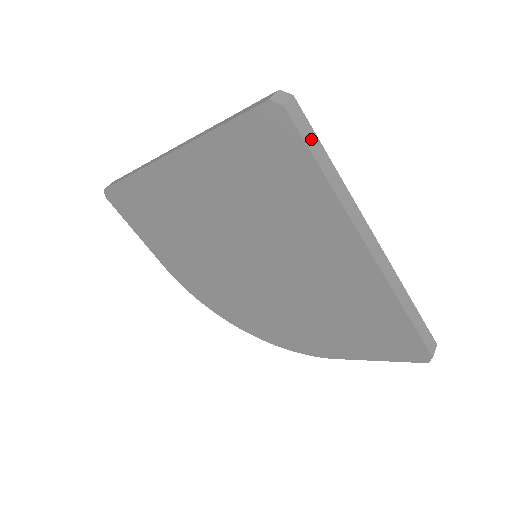
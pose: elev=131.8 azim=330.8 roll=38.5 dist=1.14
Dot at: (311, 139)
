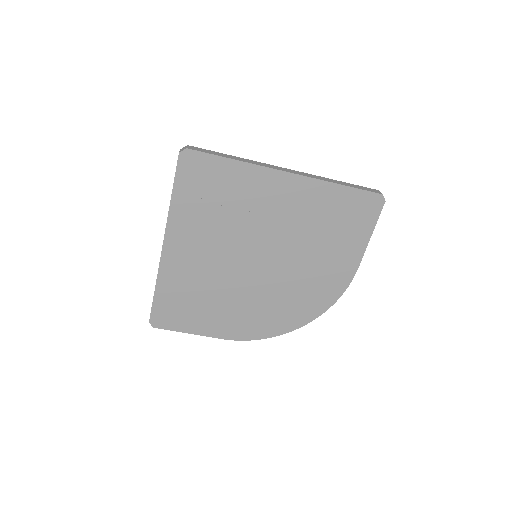
Dot at: (212, 153)
